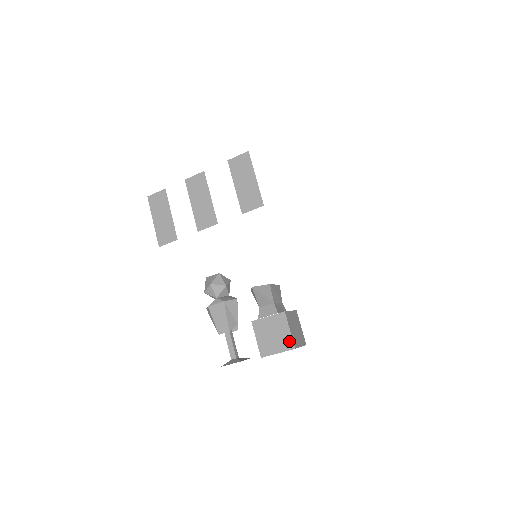
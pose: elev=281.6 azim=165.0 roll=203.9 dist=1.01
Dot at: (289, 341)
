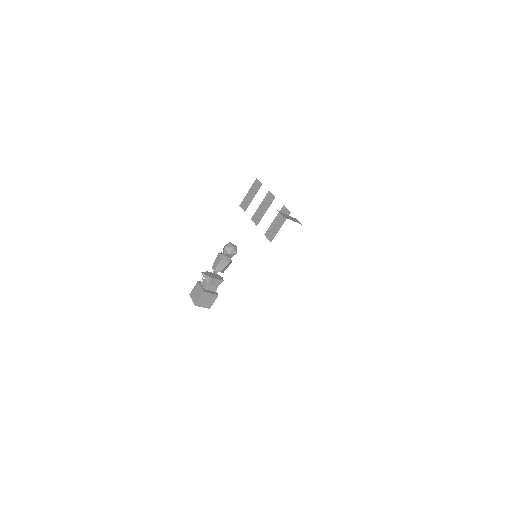
Dot at: (196, 301)
